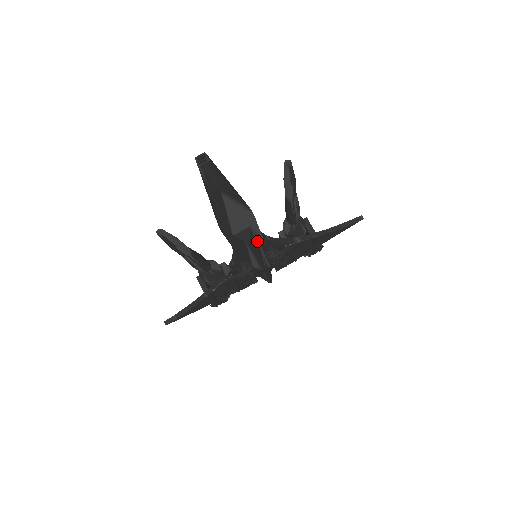
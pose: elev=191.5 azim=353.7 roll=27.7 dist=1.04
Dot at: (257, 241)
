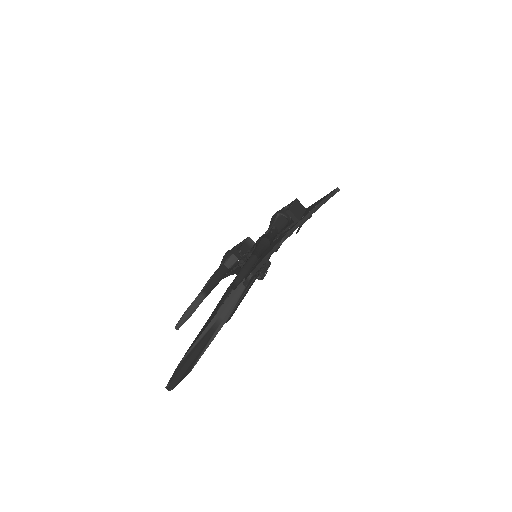
Dot at: (239, 302)
